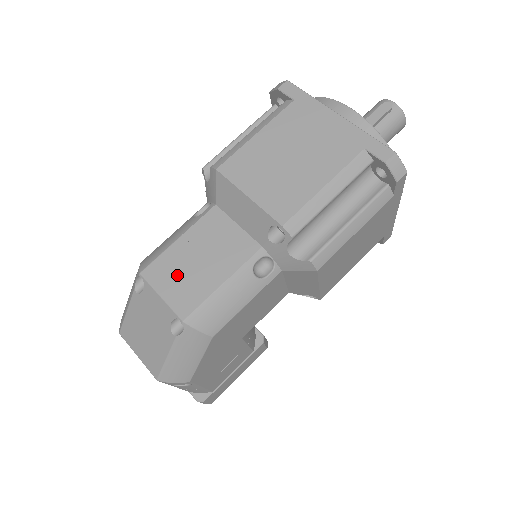
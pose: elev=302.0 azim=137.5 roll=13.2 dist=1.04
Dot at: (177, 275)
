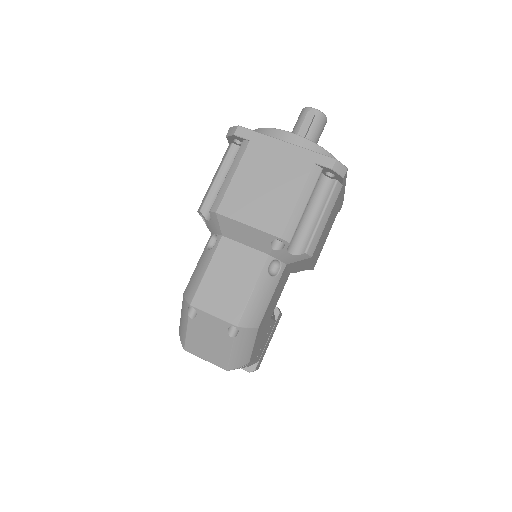
Dot at: (218, 296)
